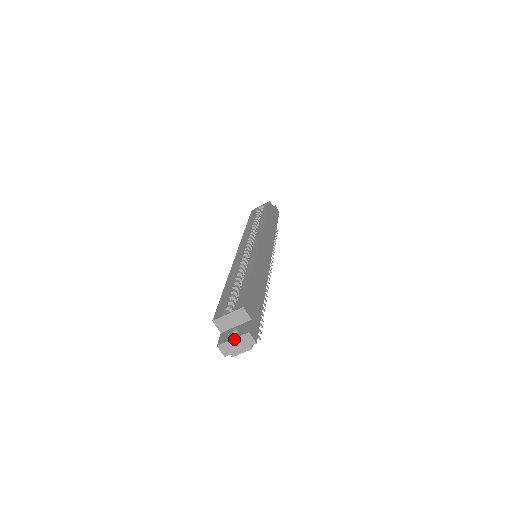
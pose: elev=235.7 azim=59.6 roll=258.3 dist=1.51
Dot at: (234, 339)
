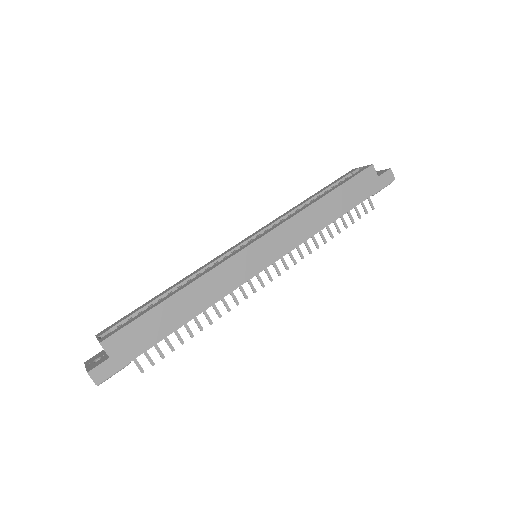
Dot at: (86, 368)
